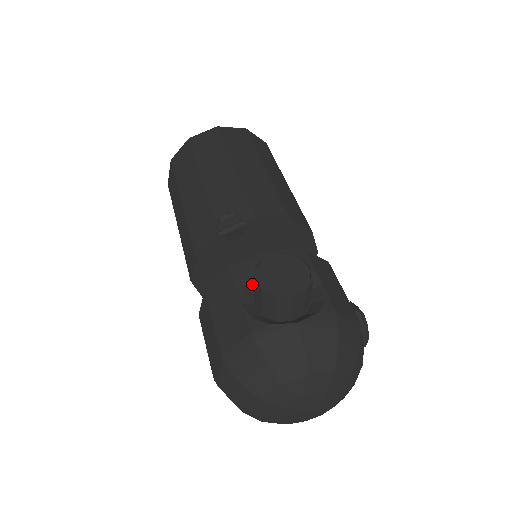
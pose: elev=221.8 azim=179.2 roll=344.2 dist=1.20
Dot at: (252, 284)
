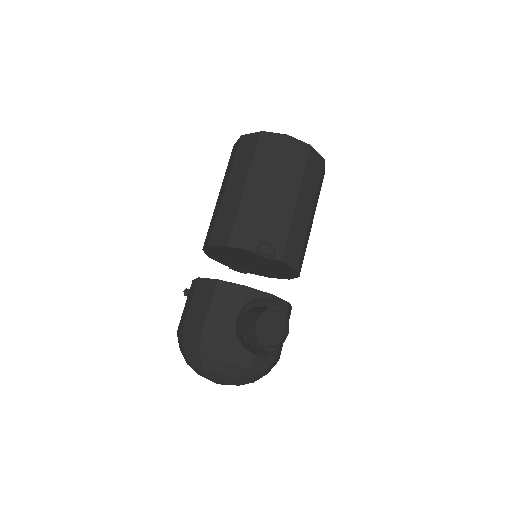
Dot at: (249, 306)
